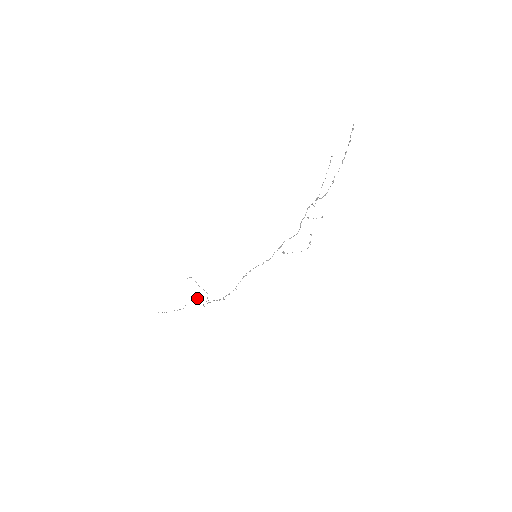
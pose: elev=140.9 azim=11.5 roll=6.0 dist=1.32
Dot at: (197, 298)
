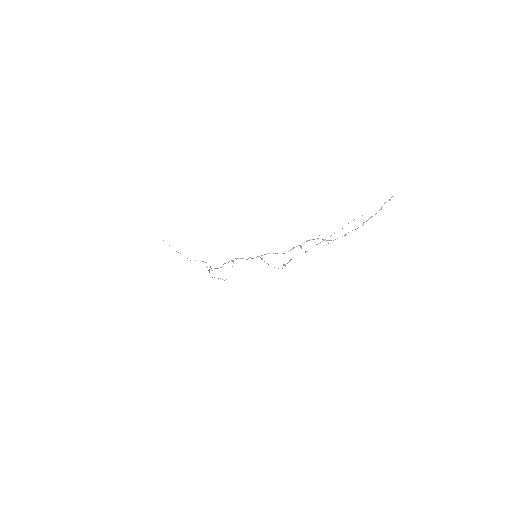
Dot at: occluded
